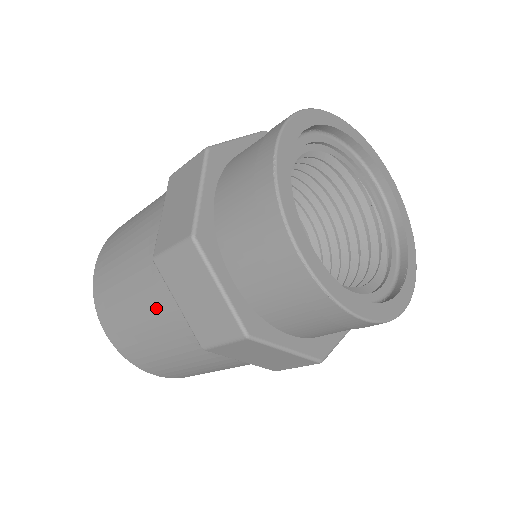
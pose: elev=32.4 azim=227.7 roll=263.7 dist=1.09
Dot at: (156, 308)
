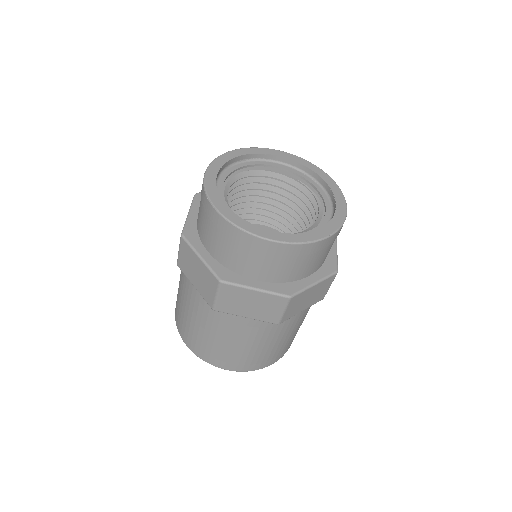
Dot at: (191, 299)
